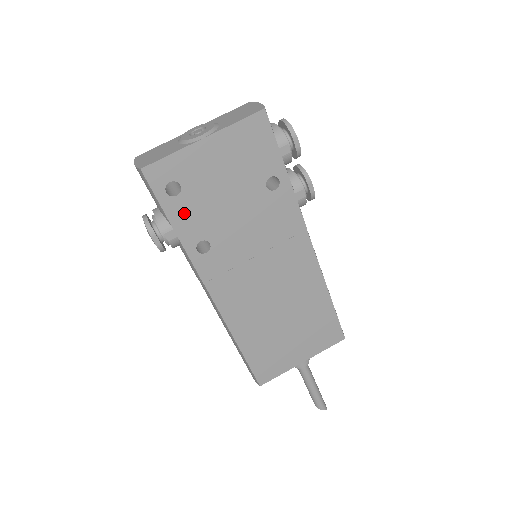
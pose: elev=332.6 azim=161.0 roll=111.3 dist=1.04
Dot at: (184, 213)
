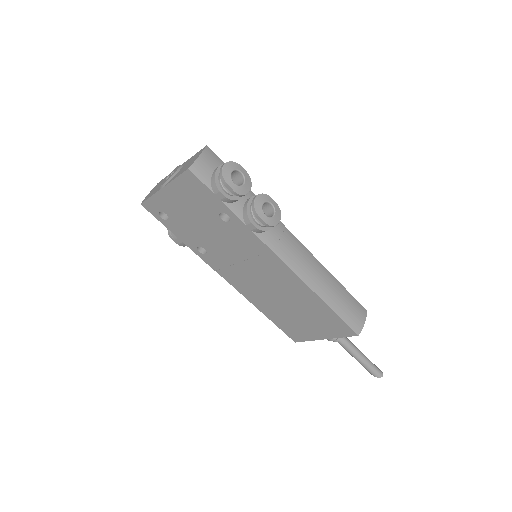
Dot at: (178, 230)
